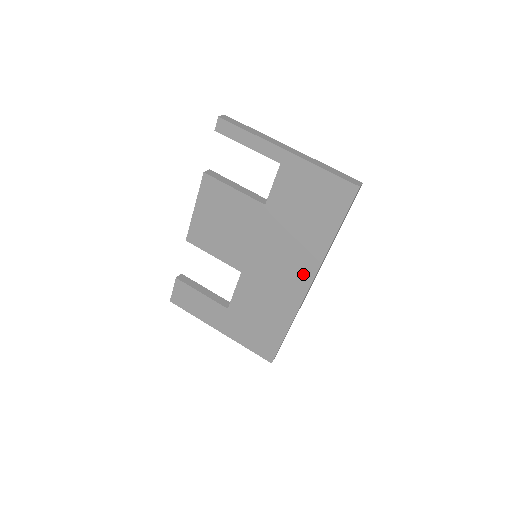
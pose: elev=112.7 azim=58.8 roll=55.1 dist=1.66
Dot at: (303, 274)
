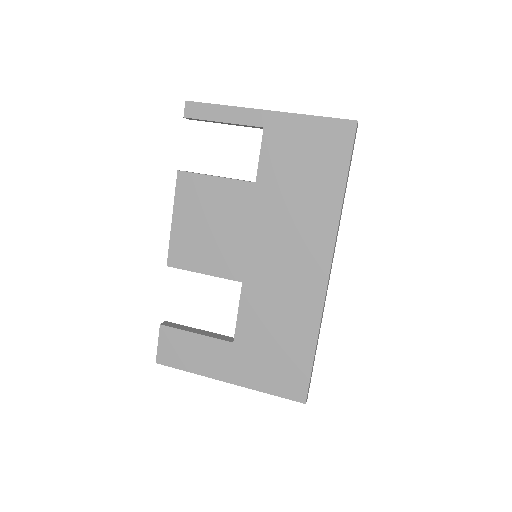
Dot at: (318, 254)
